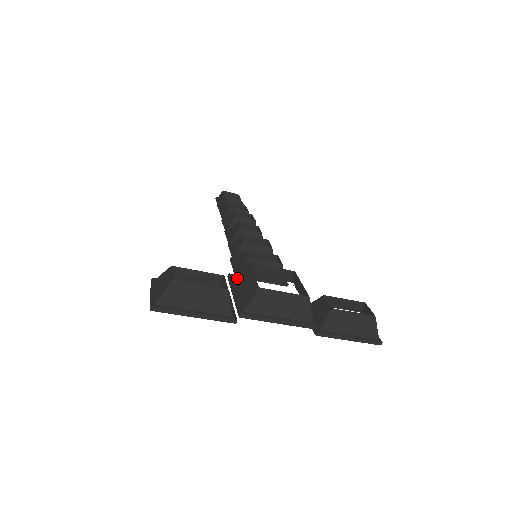
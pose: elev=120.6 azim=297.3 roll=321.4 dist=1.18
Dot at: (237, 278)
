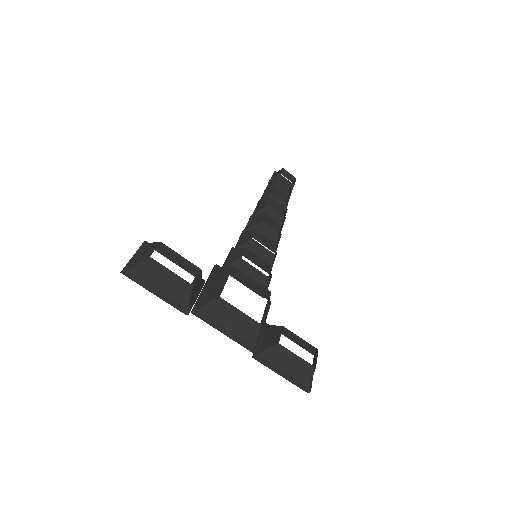
Dot at: (217, 274)
